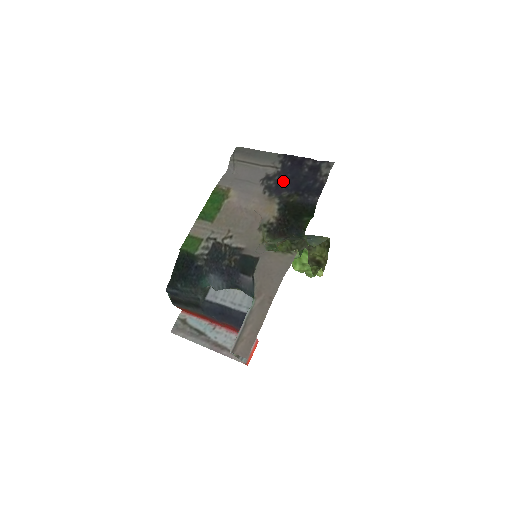
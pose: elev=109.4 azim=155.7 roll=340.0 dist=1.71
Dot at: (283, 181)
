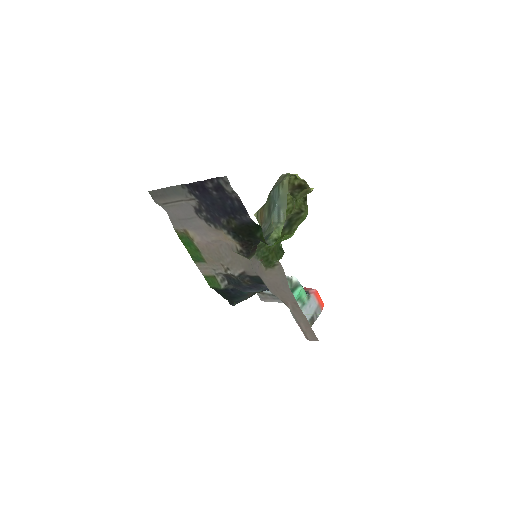
Dot at: (210, 210)
